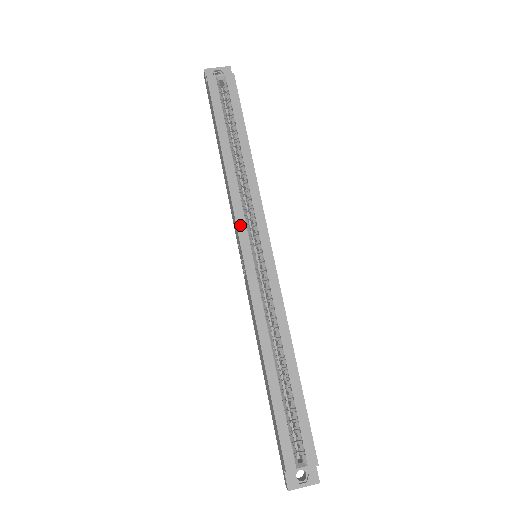
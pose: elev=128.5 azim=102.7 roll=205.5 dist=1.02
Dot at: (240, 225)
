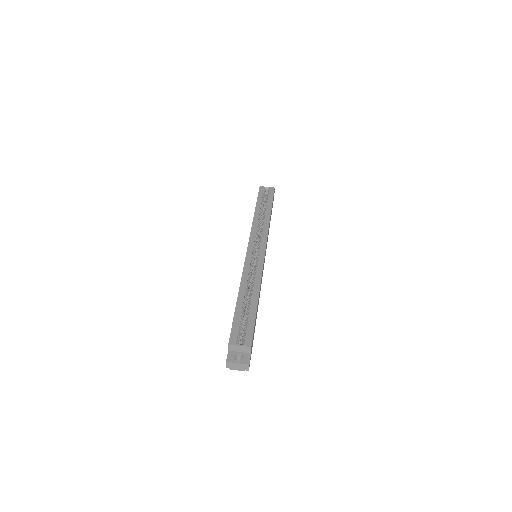
Dot at: (252, 237)
